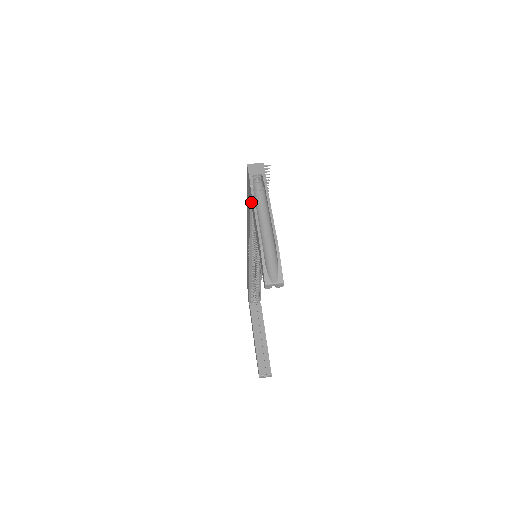
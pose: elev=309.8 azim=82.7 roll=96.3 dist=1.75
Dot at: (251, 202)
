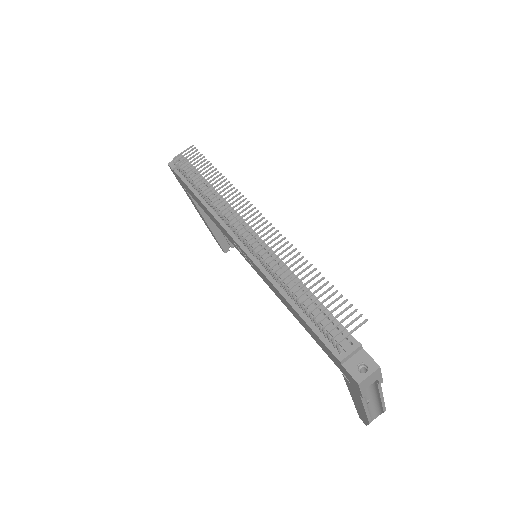
Dot at: (349, 385)
